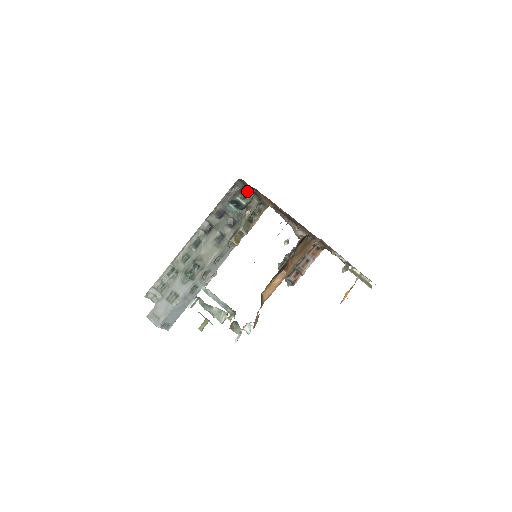
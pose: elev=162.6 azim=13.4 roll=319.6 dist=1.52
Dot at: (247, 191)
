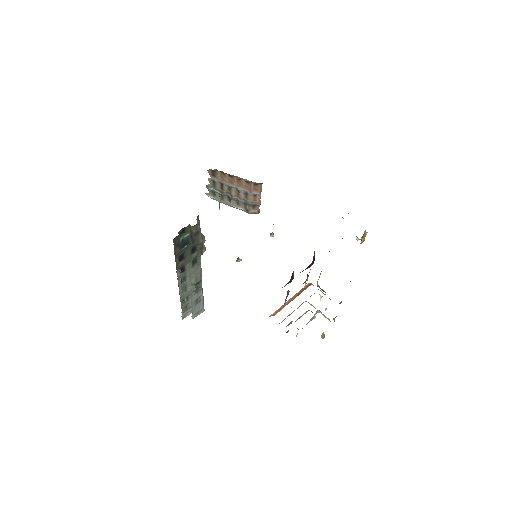
Dot at: (181, 230)
